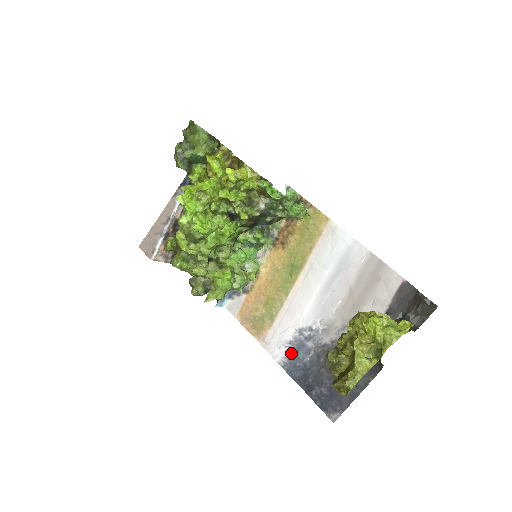
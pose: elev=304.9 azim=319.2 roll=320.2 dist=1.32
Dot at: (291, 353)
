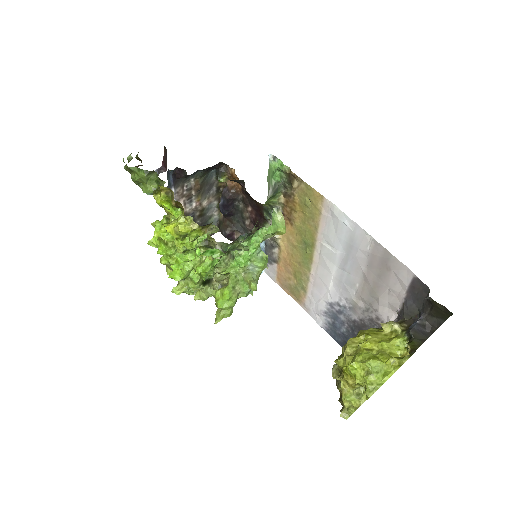
Dot at: (329, 321)
